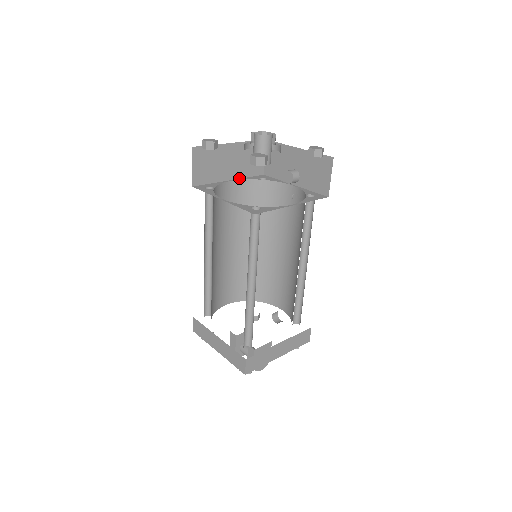
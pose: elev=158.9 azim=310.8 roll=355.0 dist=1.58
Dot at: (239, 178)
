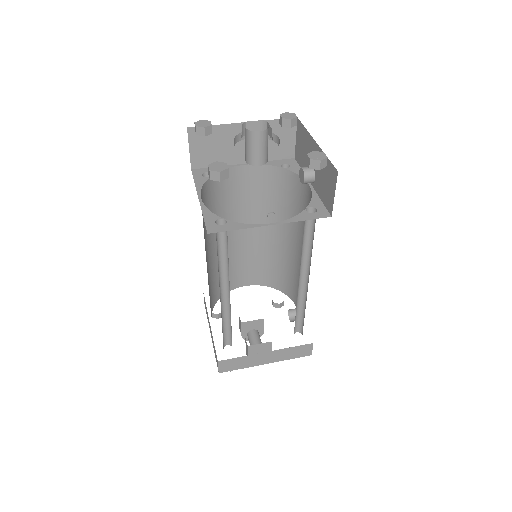
Dot at: occluded
